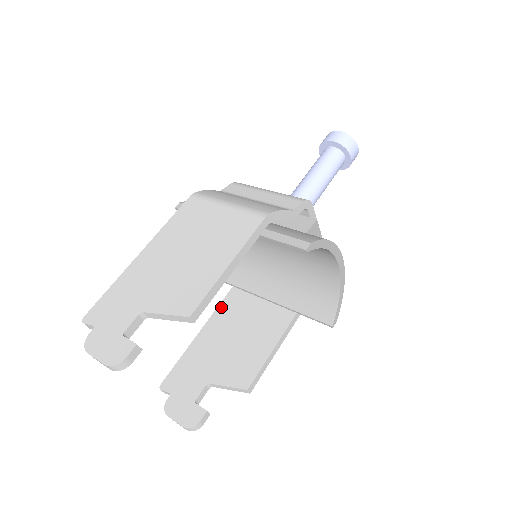
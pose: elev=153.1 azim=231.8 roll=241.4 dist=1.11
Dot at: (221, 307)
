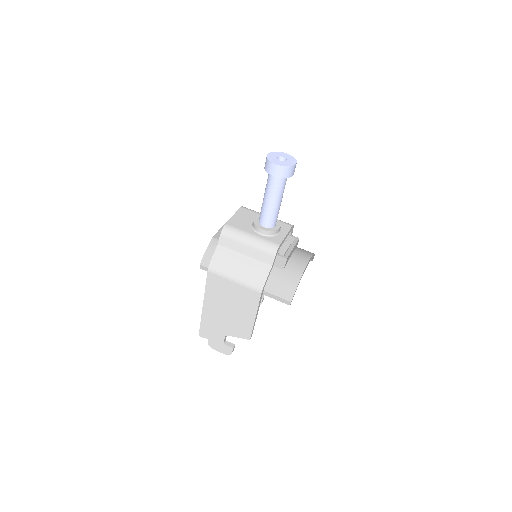
Dot at: occluded
